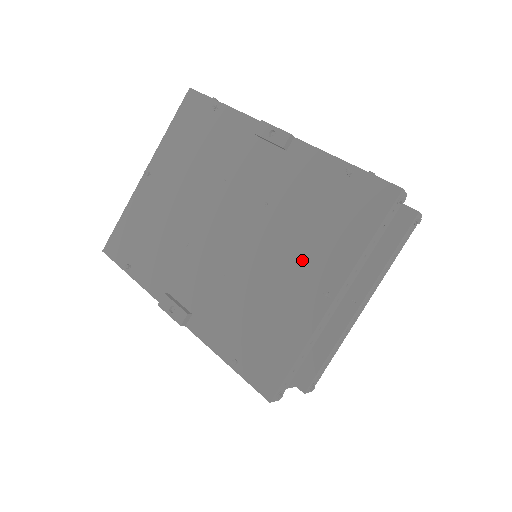
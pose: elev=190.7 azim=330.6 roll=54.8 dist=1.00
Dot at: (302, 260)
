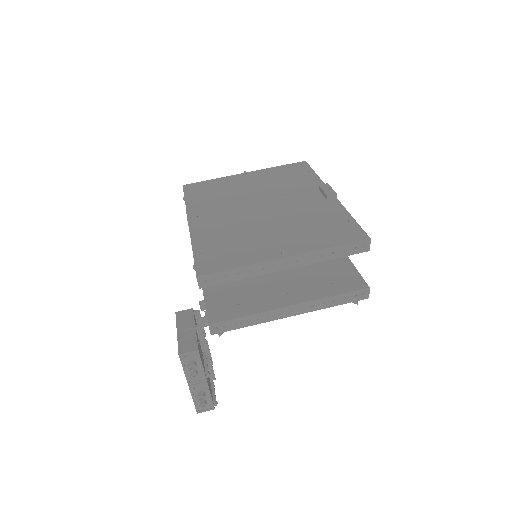
Dot at: (286, 236)
